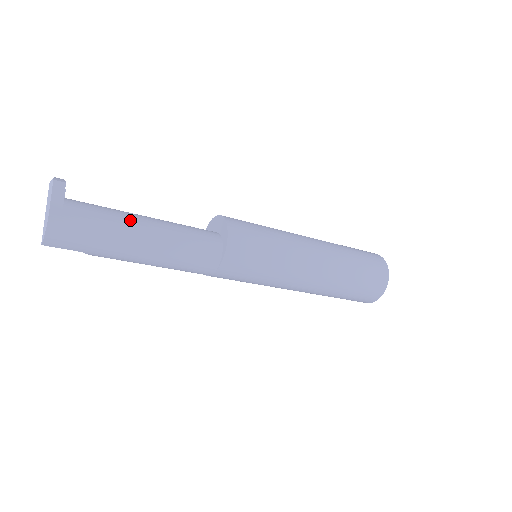
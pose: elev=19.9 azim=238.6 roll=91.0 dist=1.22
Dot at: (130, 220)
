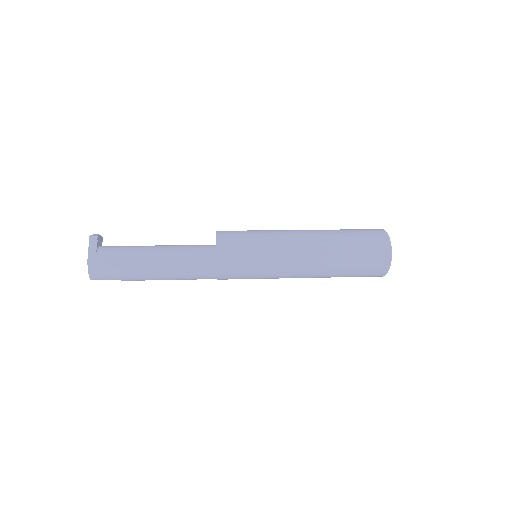
Dot at: (142, 250)
